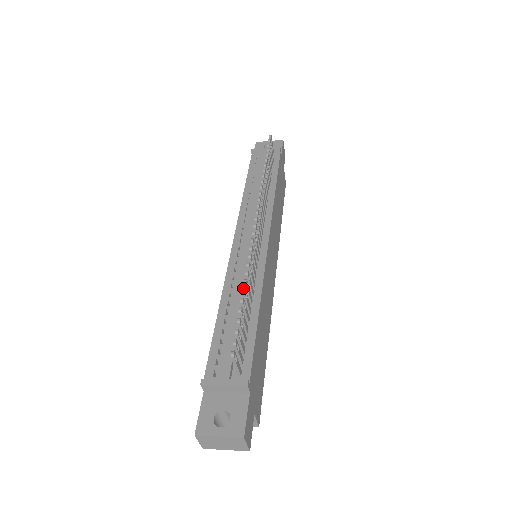
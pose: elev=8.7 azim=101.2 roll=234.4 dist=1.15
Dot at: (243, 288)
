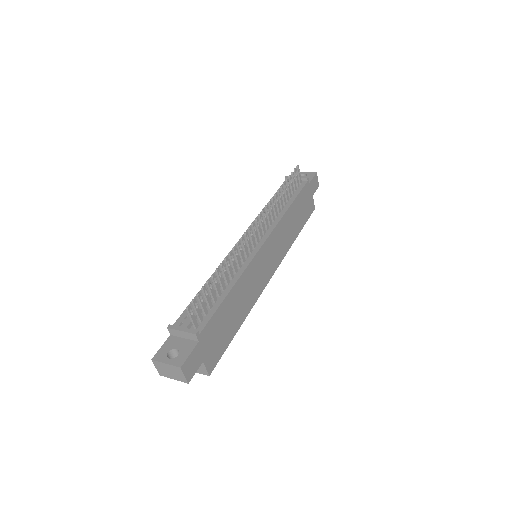
Dot at: (218, 268)
